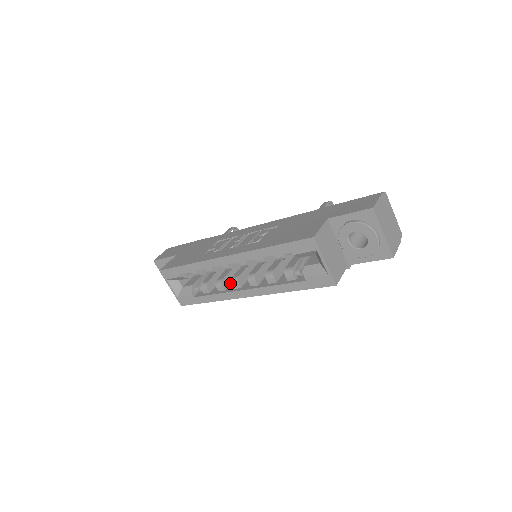
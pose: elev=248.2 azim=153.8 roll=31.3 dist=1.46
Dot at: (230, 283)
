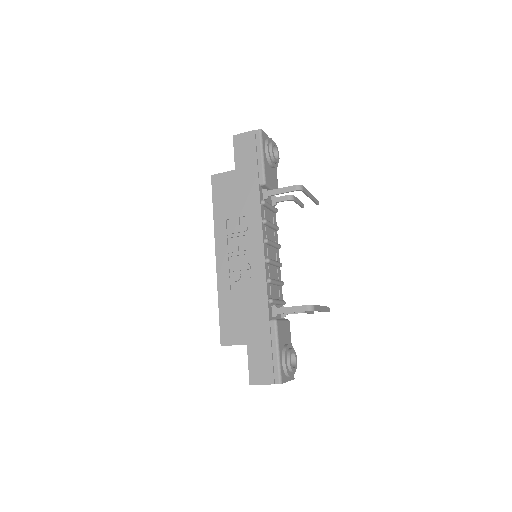
Dot at: occluded
